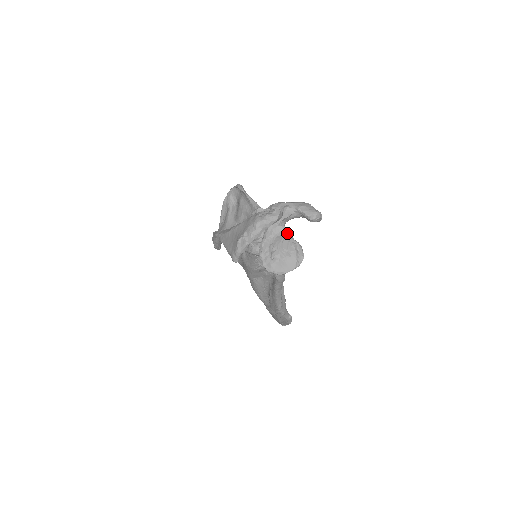
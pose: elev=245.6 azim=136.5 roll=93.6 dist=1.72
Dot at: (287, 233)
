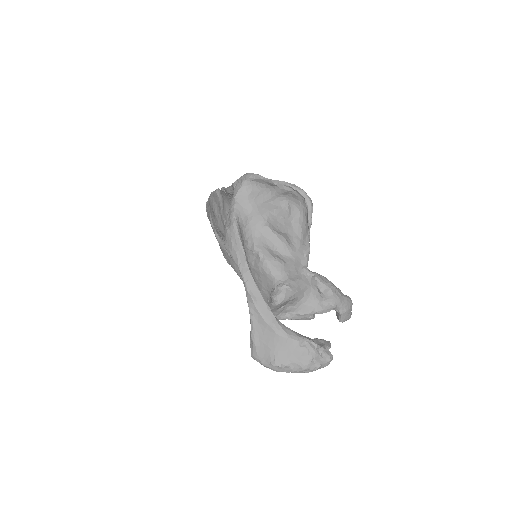
Dot at: occluded
